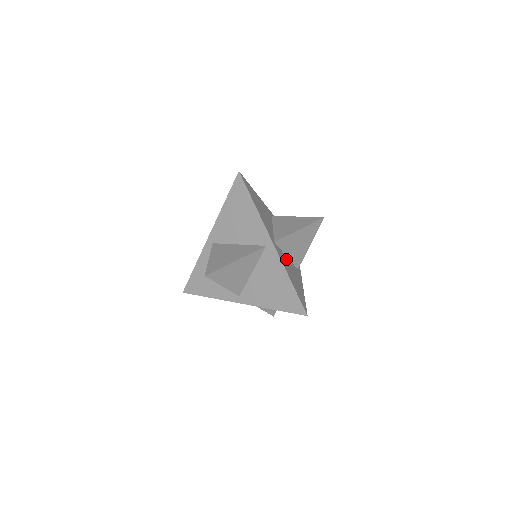
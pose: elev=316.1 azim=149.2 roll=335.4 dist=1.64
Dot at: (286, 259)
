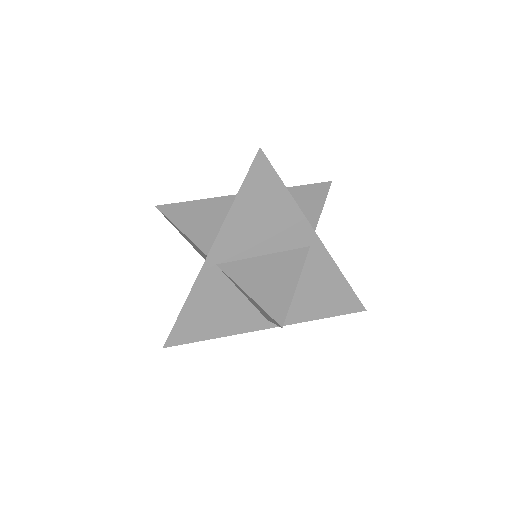
Dot at: occluded
